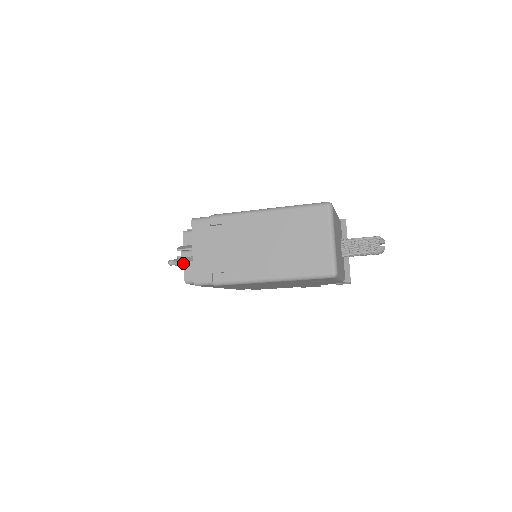
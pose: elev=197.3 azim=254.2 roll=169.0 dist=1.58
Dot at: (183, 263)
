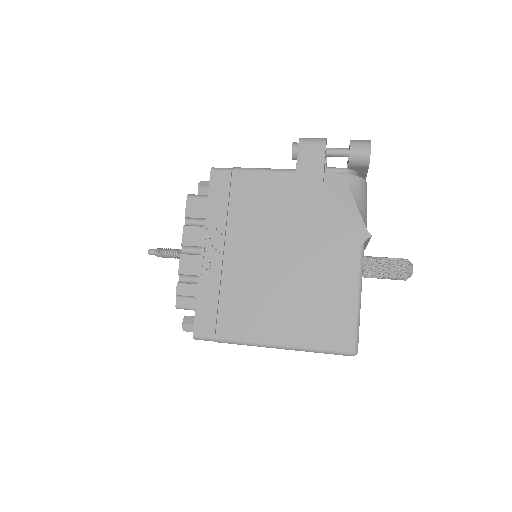
Dot at: occluded
